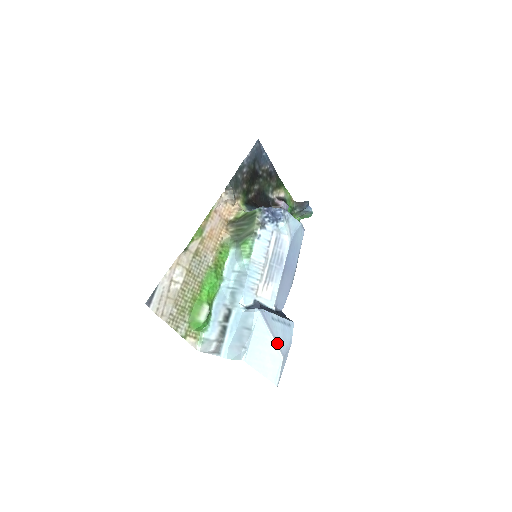
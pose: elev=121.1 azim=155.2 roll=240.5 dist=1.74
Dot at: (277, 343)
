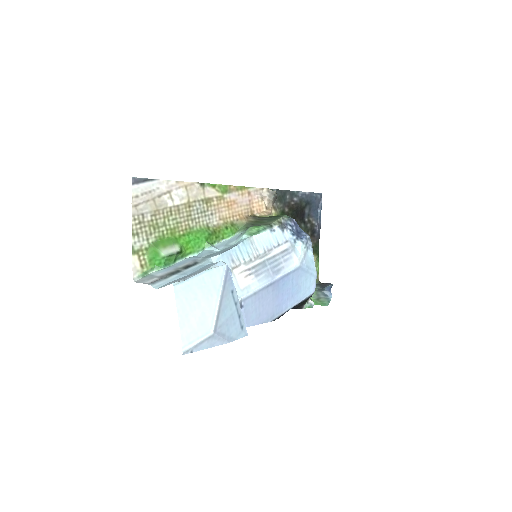
Dot at: (219, 313)
